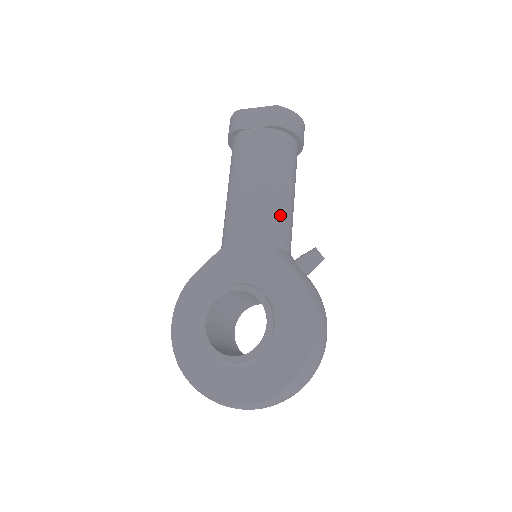
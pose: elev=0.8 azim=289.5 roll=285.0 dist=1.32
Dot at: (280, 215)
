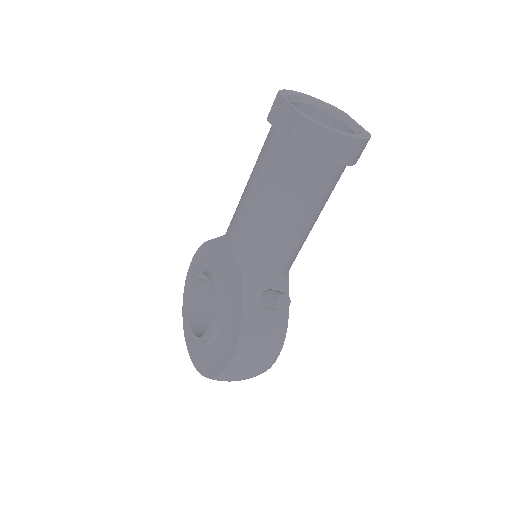
Dot at: (263, 244)
